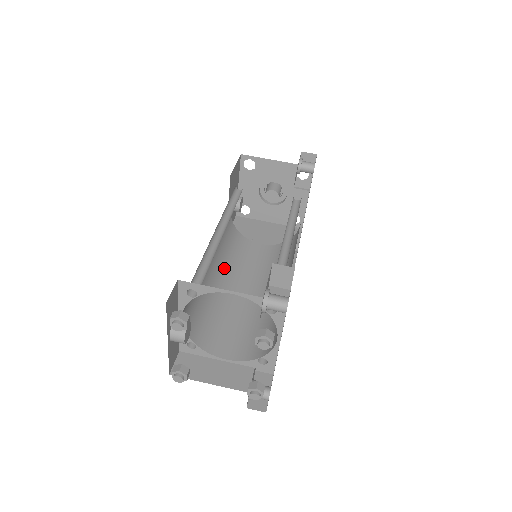
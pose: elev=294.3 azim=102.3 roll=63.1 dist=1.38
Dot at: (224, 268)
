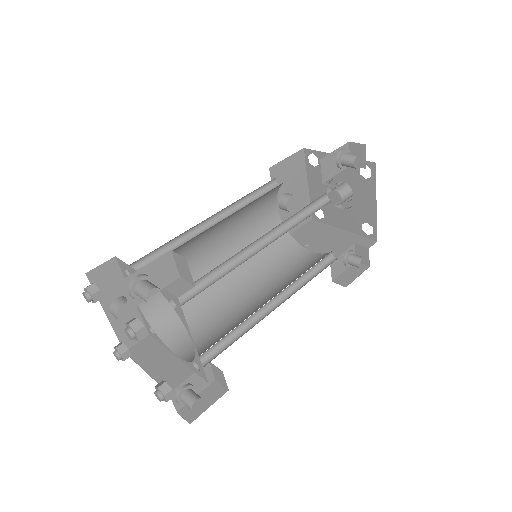
Dot at: (241, 267)
